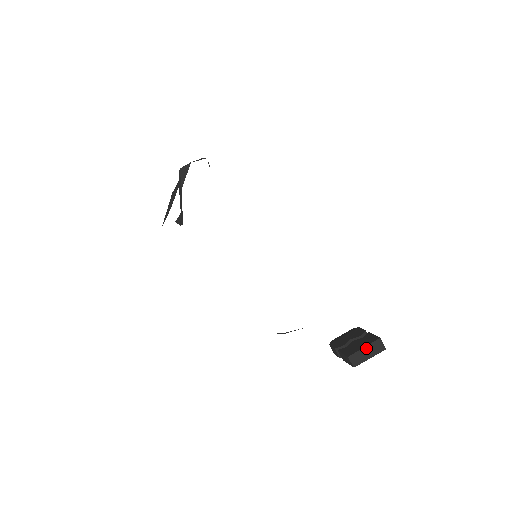
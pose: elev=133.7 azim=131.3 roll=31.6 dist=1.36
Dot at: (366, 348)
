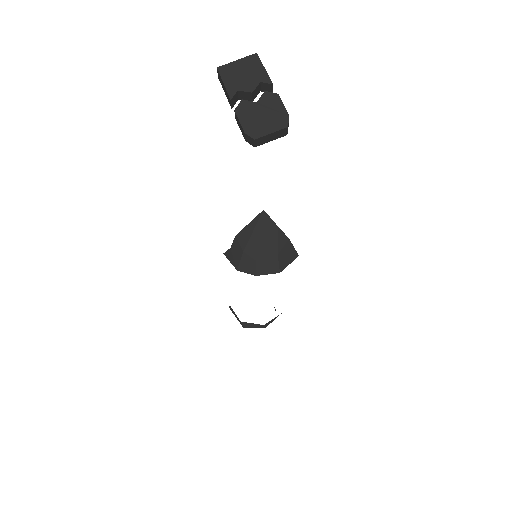
Dot at: occluded
